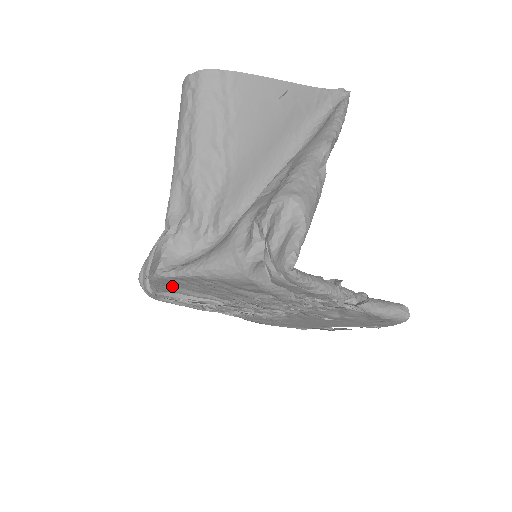
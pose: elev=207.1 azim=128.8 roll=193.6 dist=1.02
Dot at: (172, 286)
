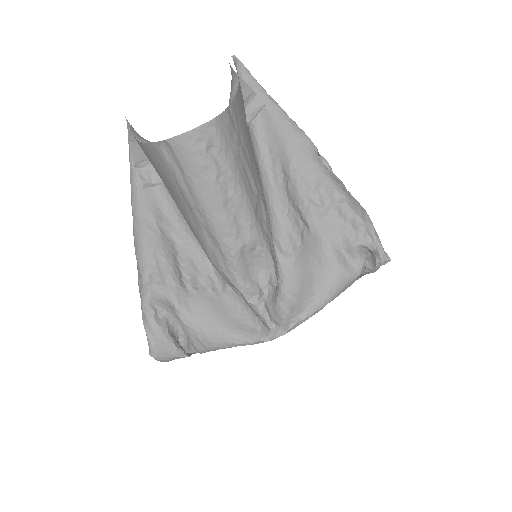
Dot at: occluded
